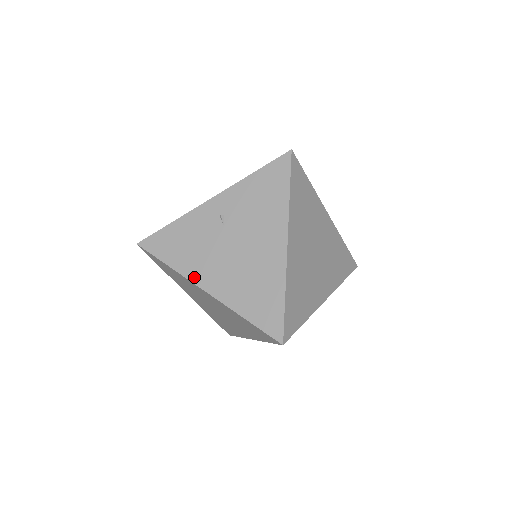
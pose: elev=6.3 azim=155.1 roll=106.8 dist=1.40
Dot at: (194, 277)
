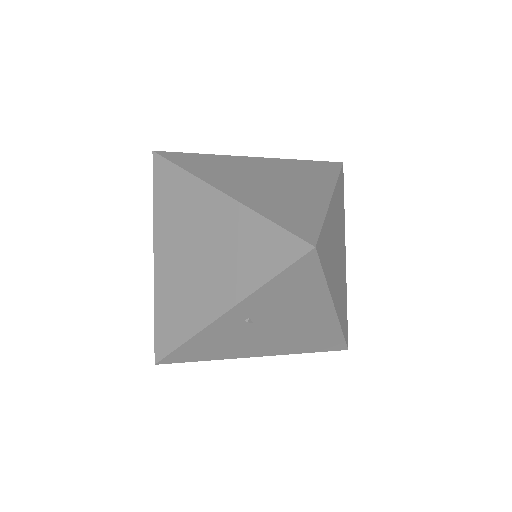
Dot at: (241, 356)
